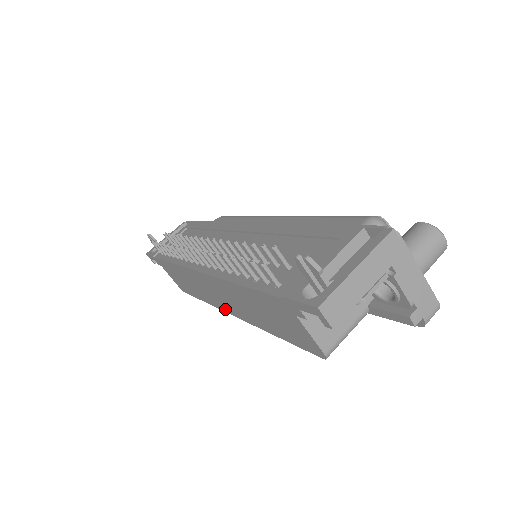
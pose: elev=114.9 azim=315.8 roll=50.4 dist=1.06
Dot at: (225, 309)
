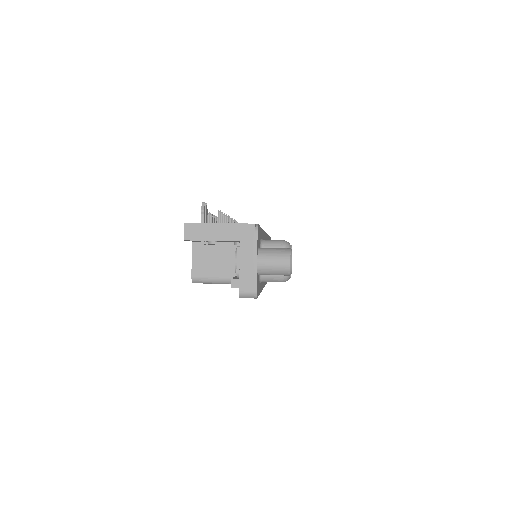
Dot at: occluded
